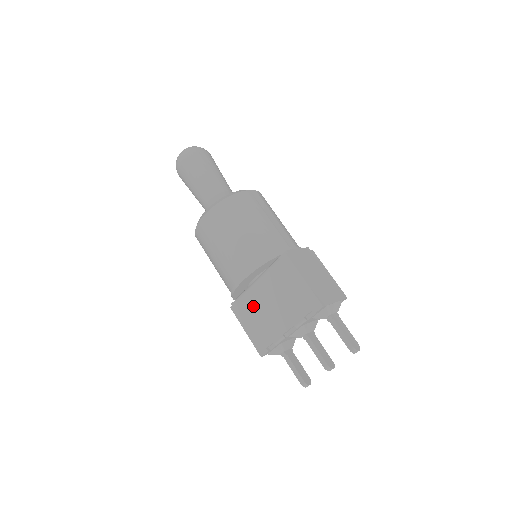
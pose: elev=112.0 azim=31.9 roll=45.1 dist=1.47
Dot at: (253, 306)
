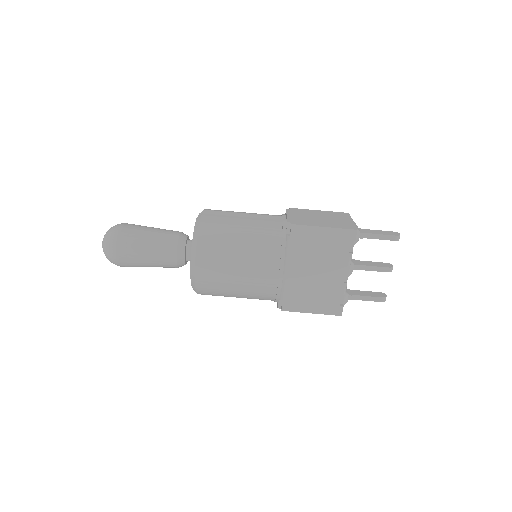
Dot at: (300, 289)
